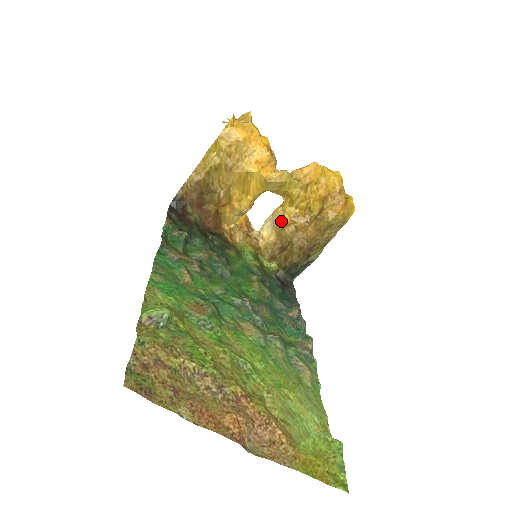
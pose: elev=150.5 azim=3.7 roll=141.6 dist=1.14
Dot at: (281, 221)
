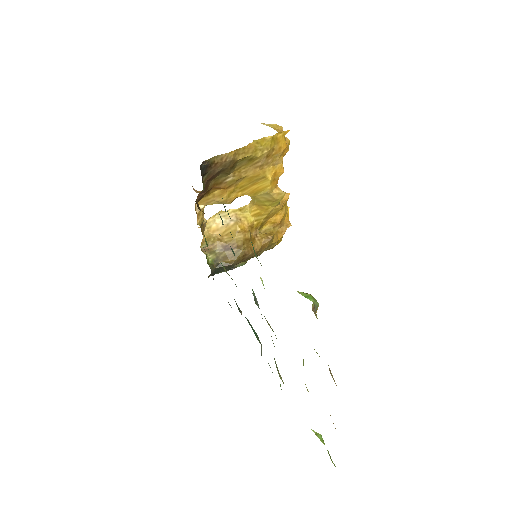
Dot at: (240, 224)
